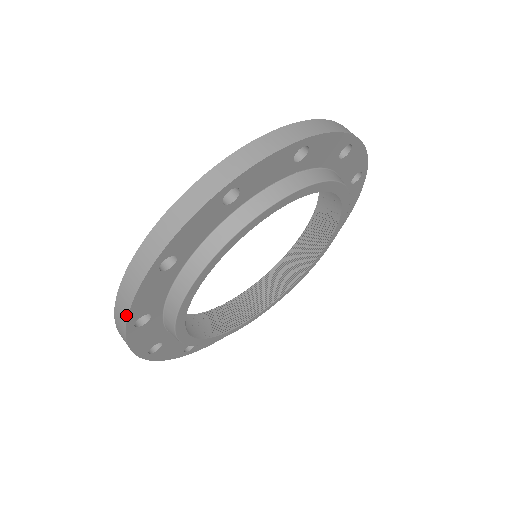
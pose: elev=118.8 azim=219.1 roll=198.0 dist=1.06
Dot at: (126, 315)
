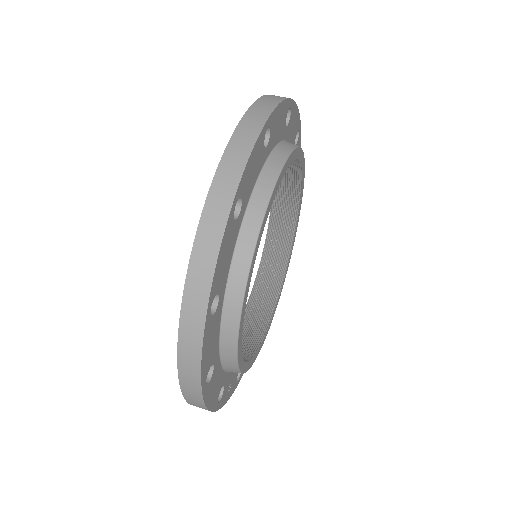
Dot at: (239, 175)
